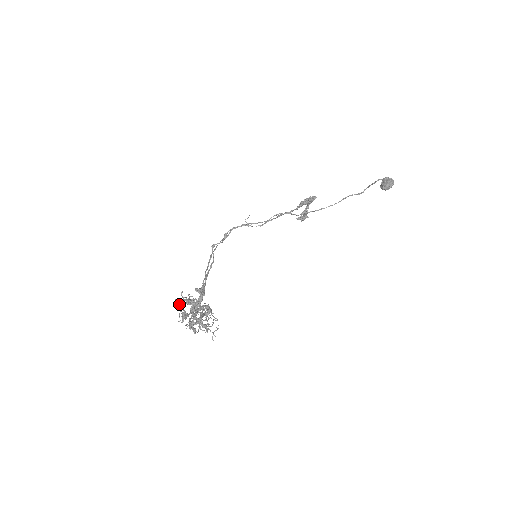
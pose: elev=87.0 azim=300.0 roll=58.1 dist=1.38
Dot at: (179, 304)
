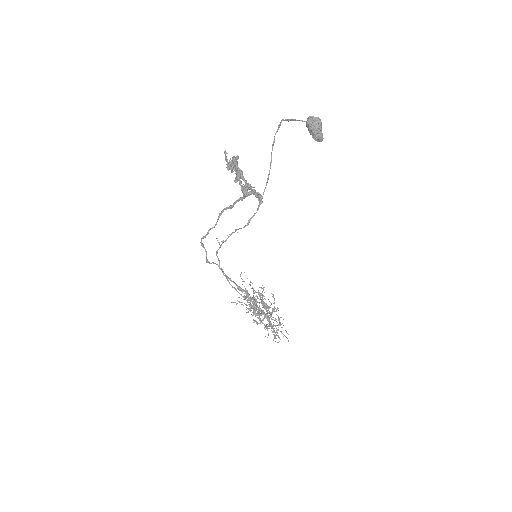
Dot at: occluded
